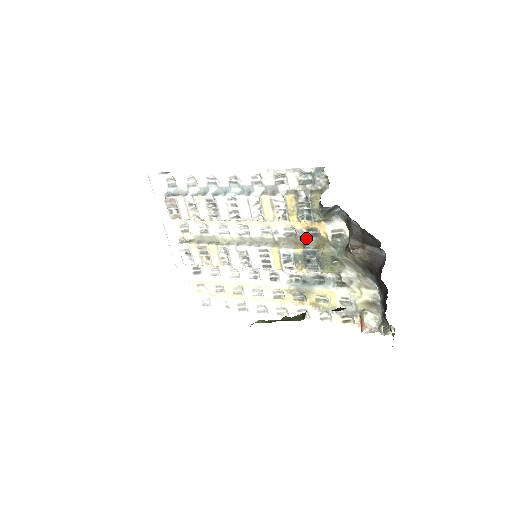
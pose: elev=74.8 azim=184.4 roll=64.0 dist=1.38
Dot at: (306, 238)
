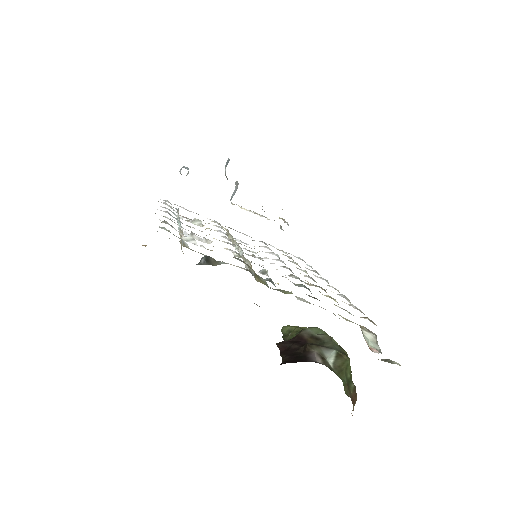
Dot at: occluded
